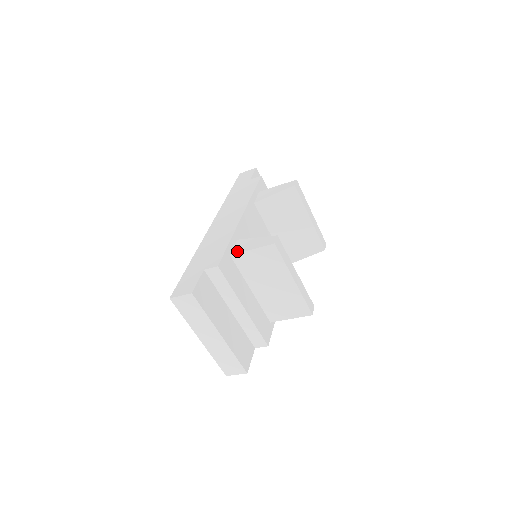
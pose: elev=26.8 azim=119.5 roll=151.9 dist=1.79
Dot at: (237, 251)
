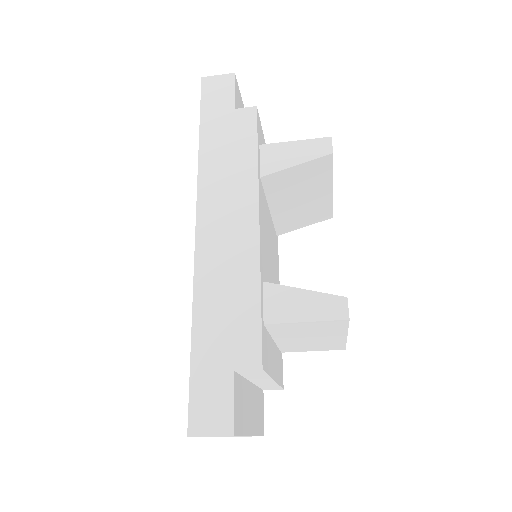
Dot at: (276, 318)
